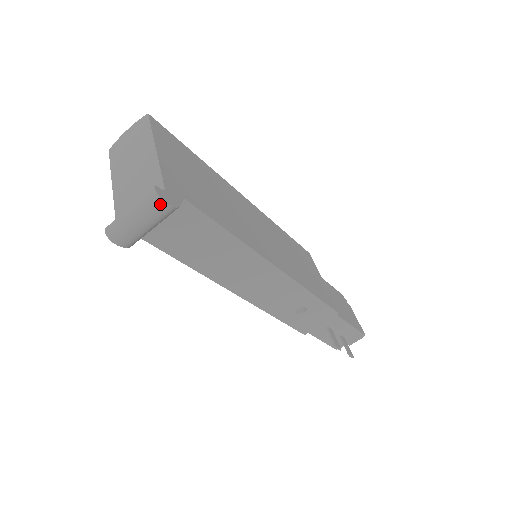
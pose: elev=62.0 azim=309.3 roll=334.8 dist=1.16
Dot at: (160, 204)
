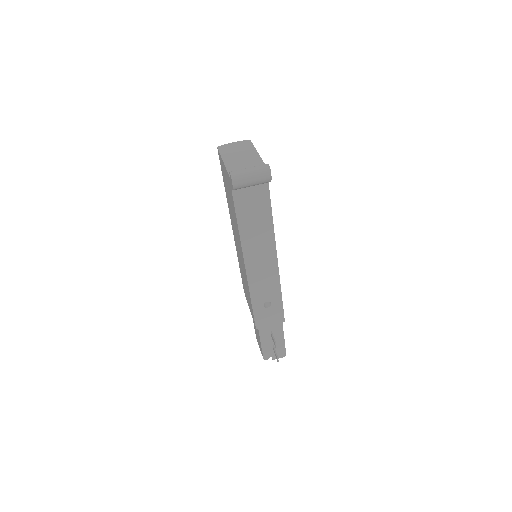
Dot at: (268, 173)
